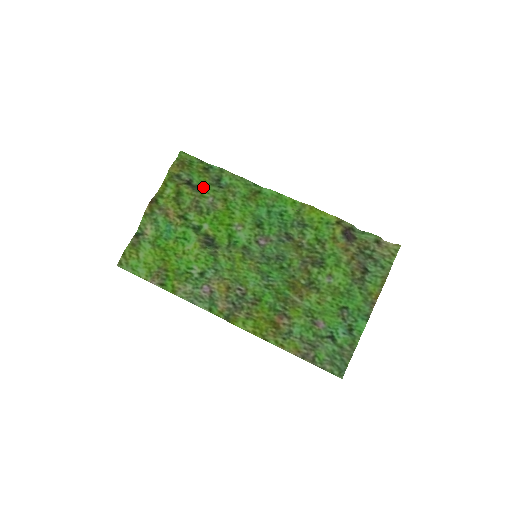
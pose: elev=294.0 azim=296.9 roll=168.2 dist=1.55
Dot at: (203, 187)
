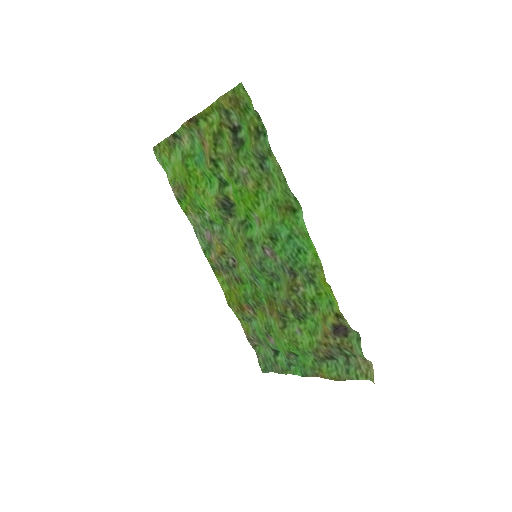
Dot at: (245, 149)
